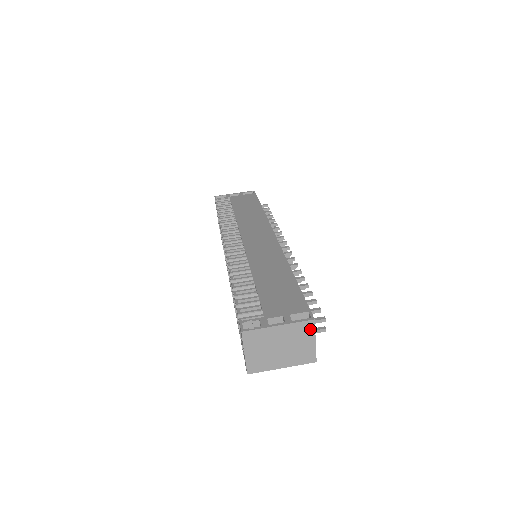
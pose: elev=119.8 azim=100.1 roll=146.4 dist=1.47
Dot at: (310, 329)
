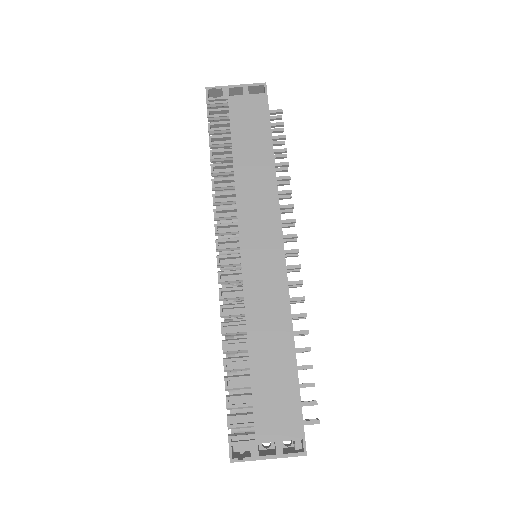
Dot at: occluded
